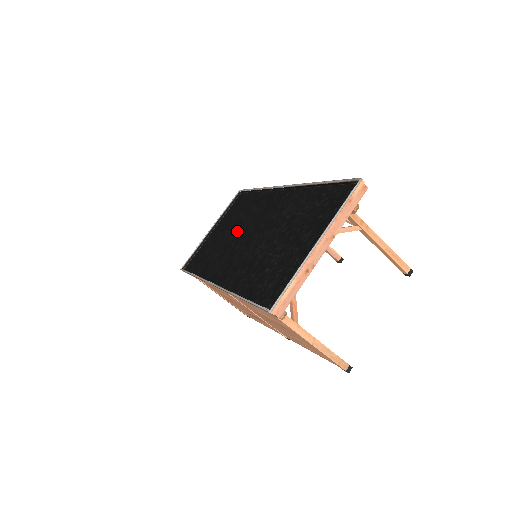
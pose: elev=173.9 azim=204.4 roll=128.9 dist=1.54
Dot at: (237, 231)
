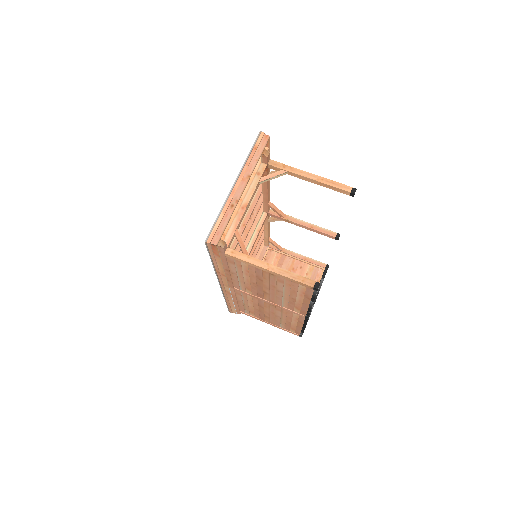
Dot at: occluded
